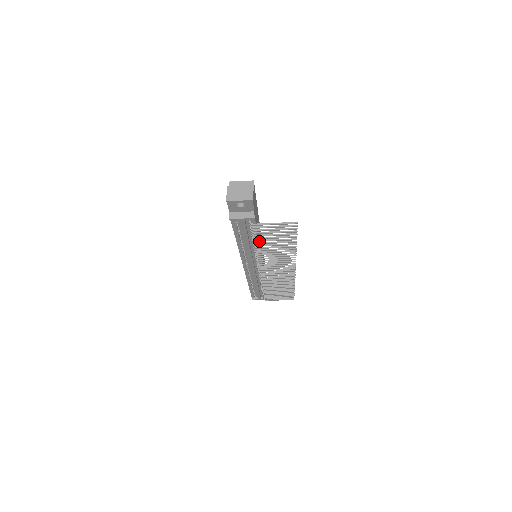
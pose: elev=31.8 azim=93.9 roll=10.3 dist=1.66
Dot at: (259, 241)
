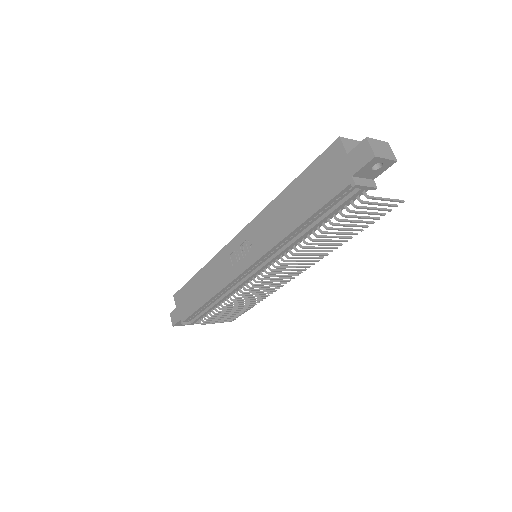
Dot at: (337, 225)
